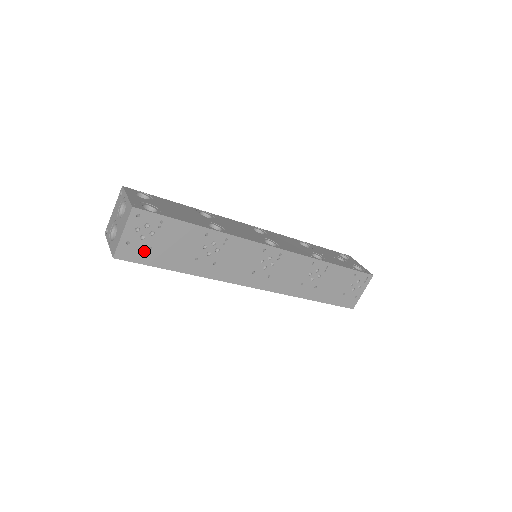
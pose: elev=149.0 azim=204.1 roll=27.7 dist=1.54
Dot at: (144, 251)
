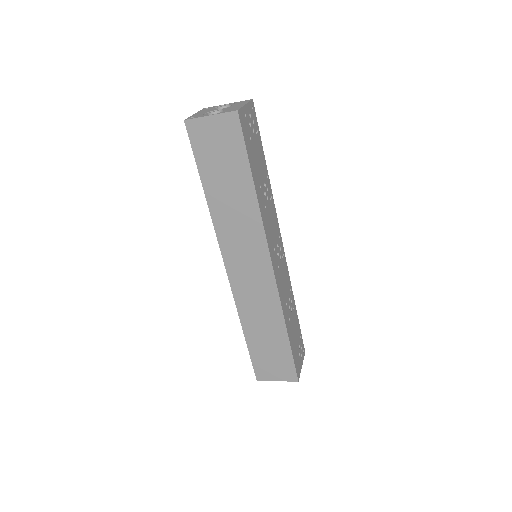
Dot at: (248, 135)
